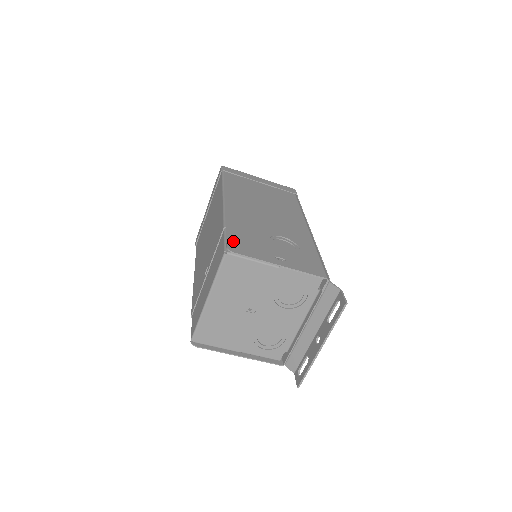
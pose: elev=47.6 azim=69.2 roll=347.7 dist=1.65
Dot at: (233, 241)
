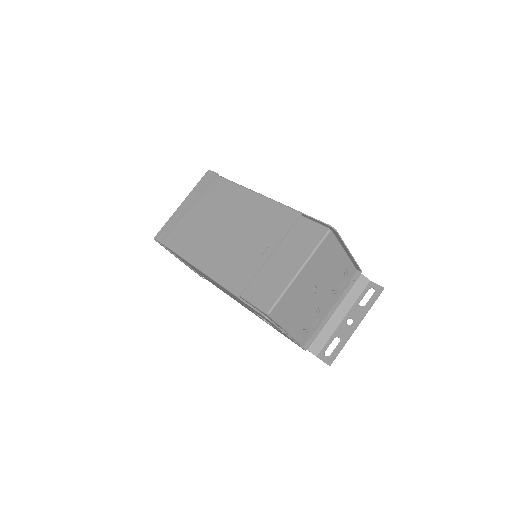
Dot at: (322, 224)
